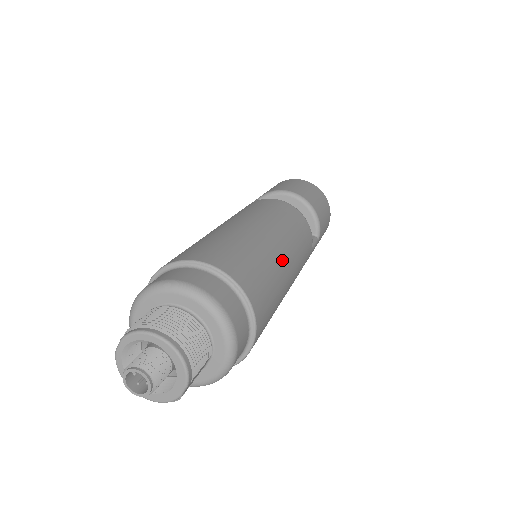
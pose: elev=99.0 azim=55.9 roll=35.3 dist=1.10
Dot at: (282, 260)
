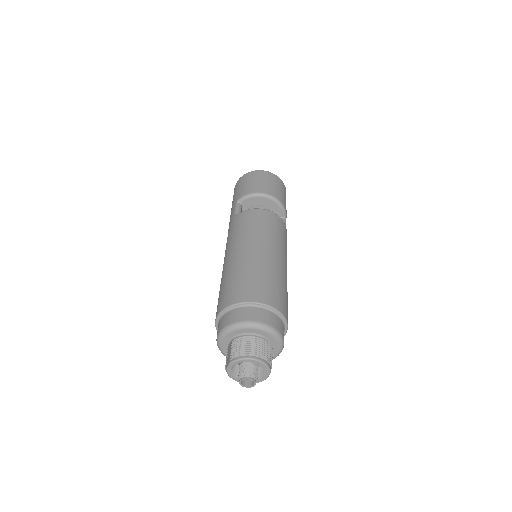
Dot at: (282, 268)
